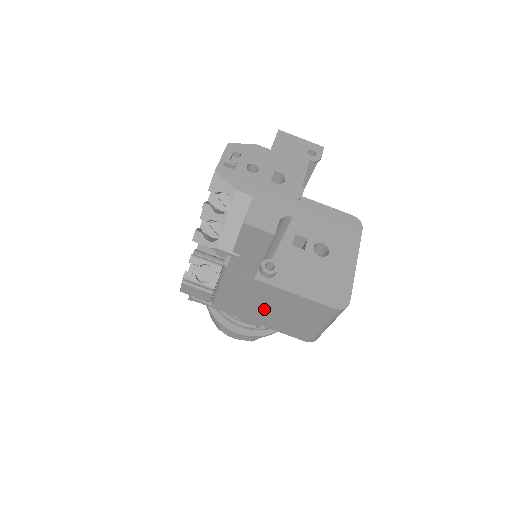
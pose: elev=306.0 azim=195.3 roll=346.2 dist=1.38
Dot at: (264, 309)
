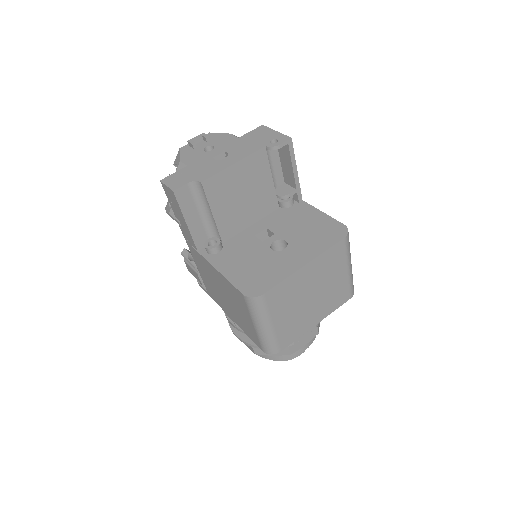
Dot at: (222, 296)
